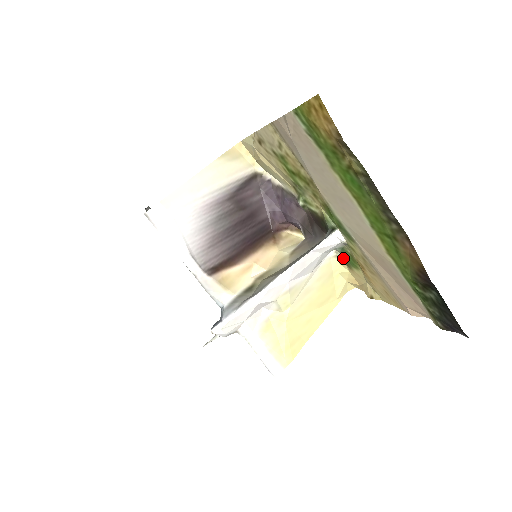
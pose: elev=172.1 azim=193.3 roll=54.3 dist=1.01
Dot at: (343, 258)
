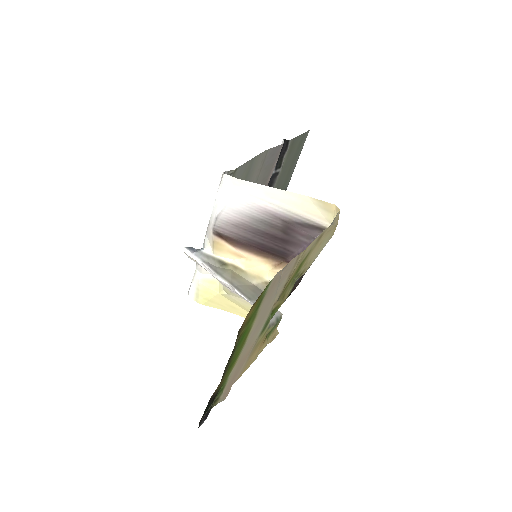
Dot at: (279, 322)
